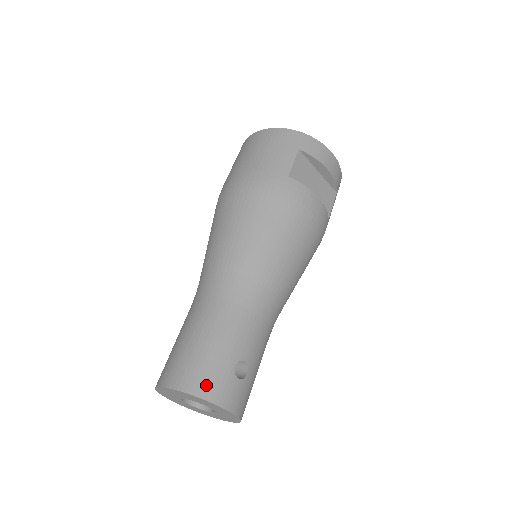
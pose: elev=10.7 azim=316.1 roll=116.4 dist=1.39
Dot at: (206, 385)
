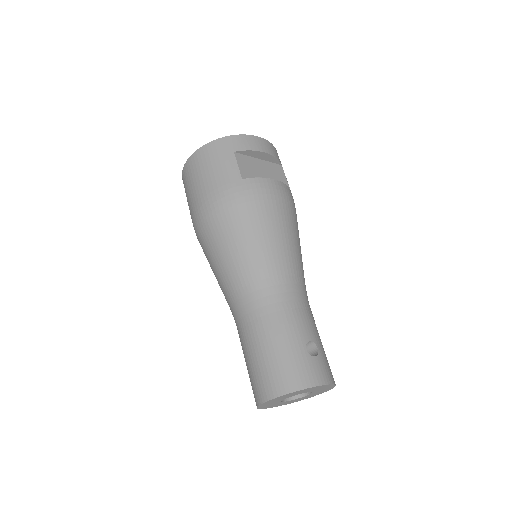
Dot at: (297, 378)
